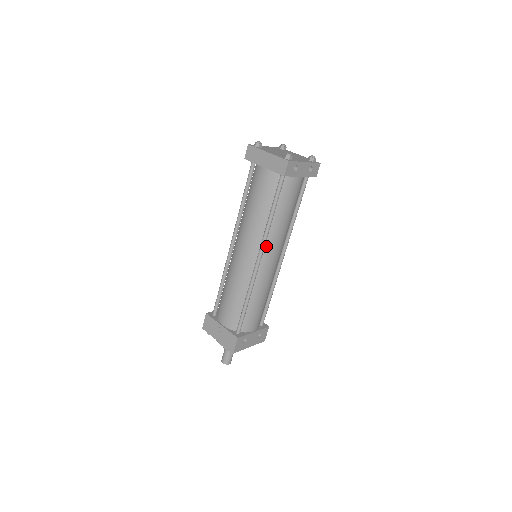
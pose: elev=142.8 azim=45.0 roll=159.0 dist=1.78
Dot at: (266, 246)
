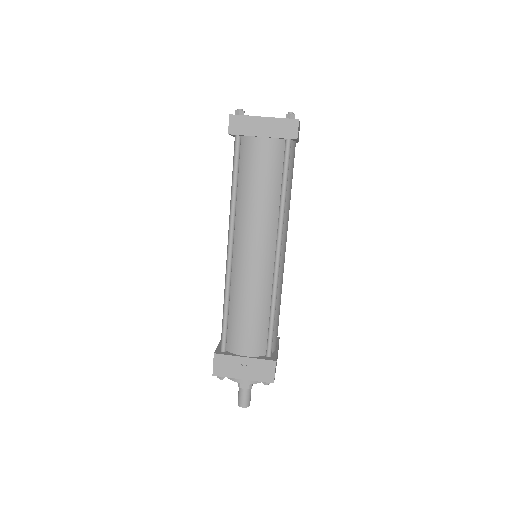
Dot at: occluded
